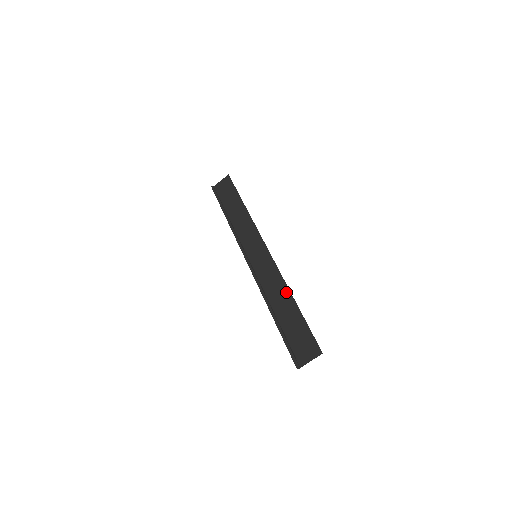
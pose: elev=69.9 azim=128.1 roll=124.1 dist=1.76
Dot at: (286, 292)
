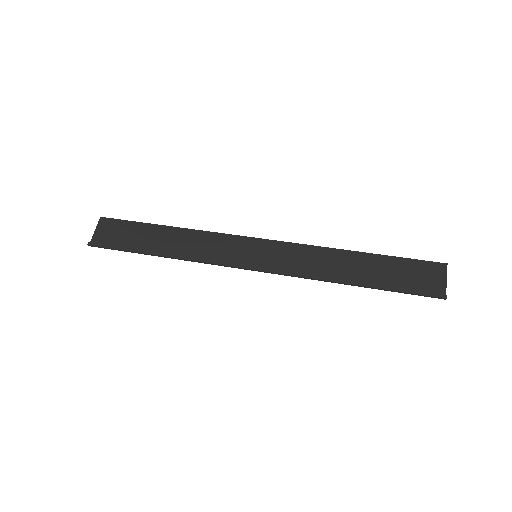
Dot at: (339, 254)
